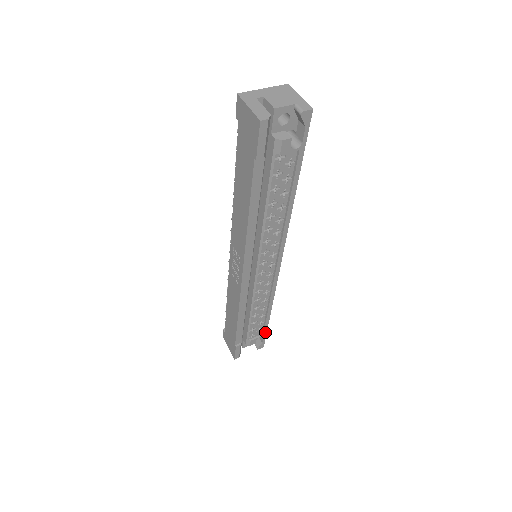
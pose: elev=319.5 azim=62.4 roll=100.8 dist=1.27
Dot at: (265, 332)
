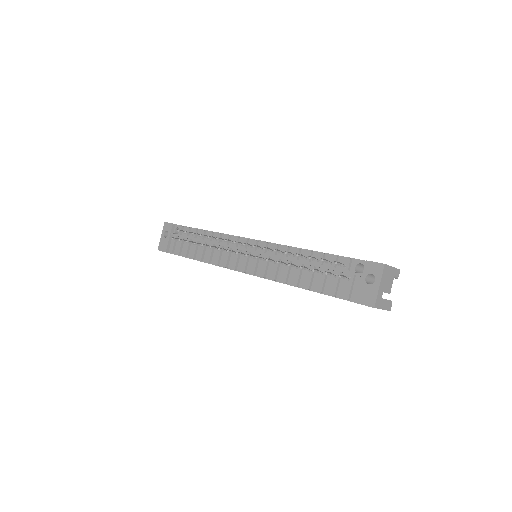
Dot at: occluded
